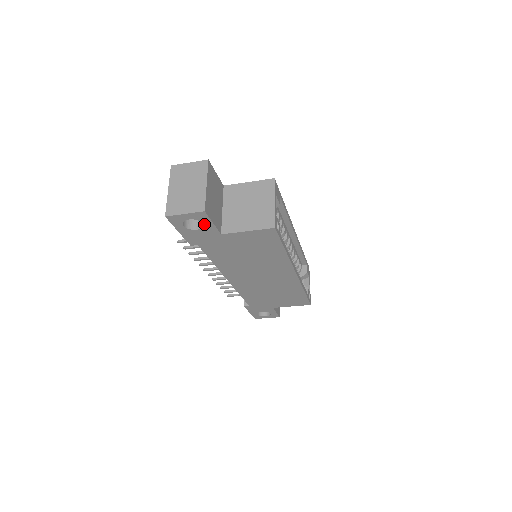
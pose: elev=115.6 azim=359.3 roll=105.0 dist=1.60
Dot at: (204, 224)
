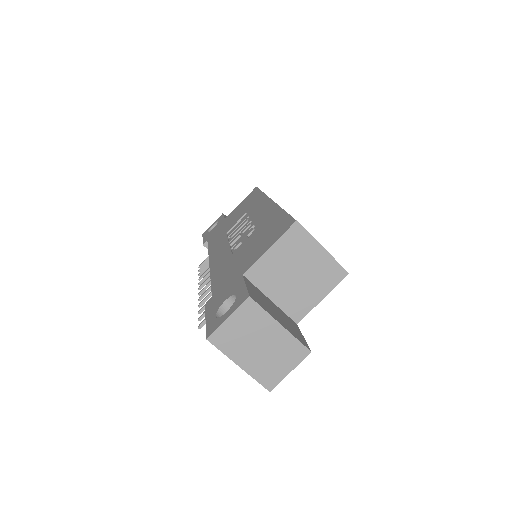
Dot at: occluded
